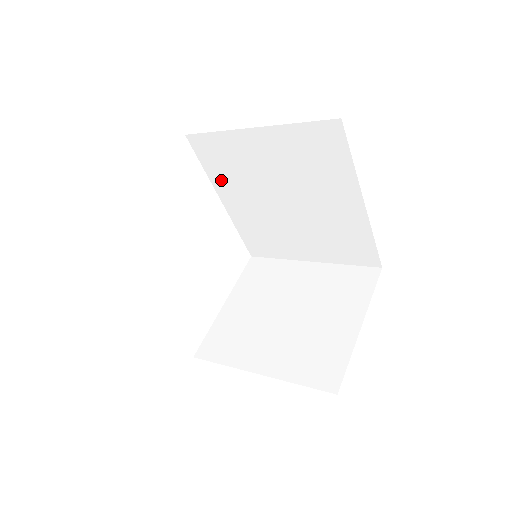
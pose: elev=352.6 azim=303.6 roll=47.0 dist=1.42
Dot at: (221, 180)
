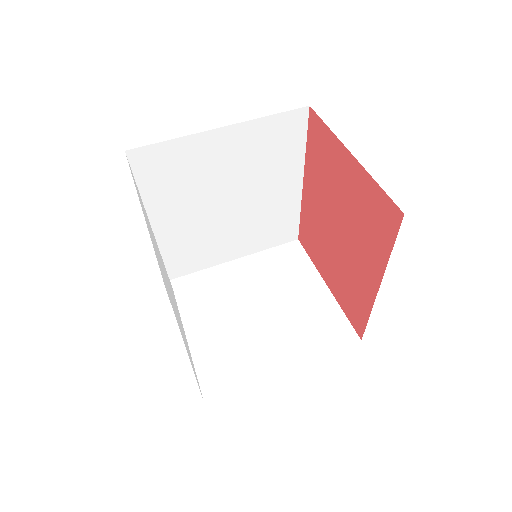
Dot at: (157, 198)
